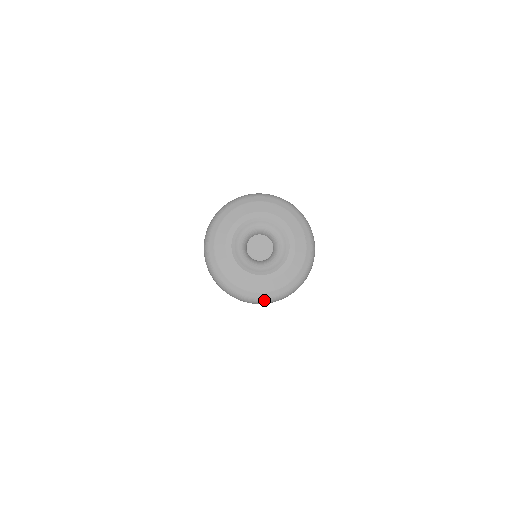
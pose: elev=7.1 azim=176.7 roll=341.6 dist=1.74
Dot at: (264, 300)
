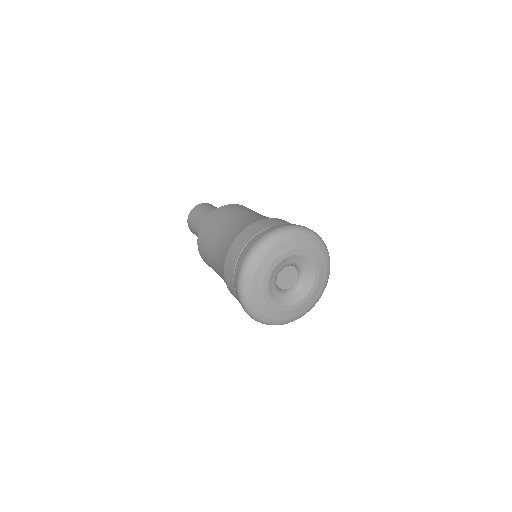
Dot at: occluded
